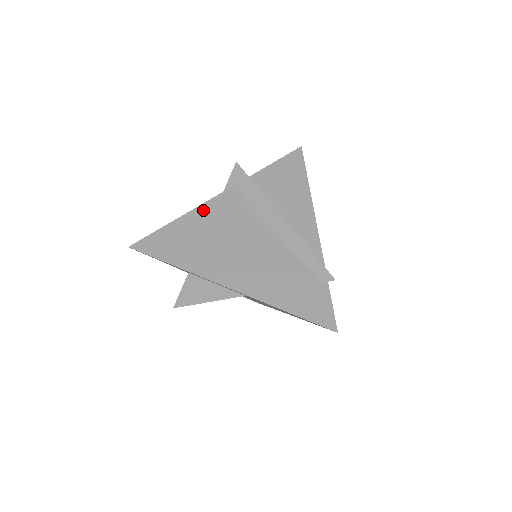
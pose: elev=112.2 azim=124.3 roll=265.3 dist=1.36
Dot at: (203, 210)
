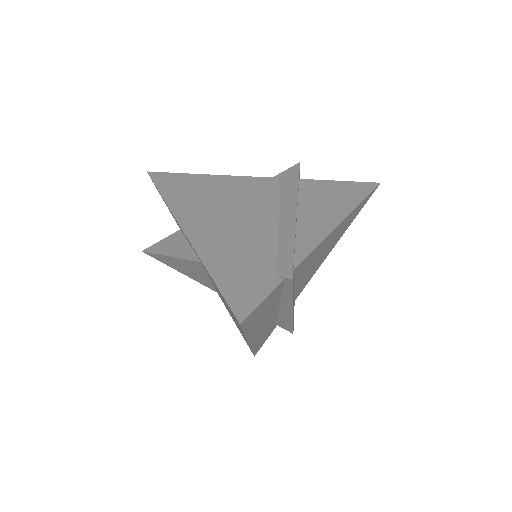
Dot at: (233, 179)
